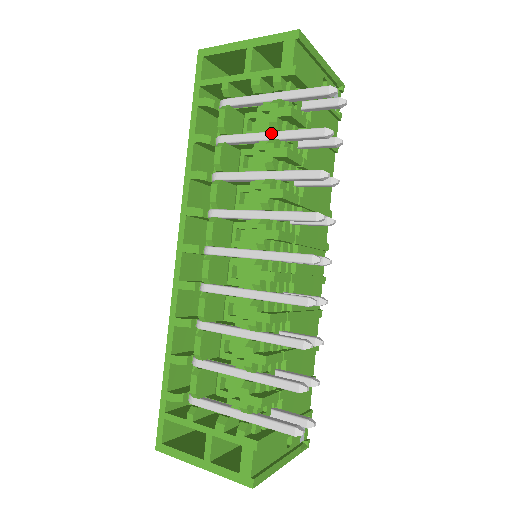
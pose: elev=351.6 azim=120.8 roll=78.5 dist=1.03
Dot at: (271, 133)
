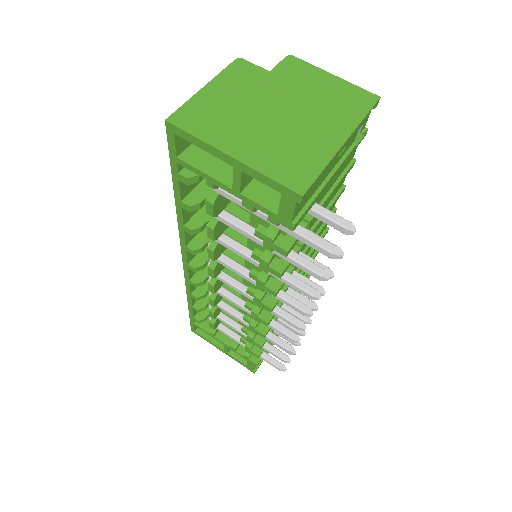
Dot at: occluded
